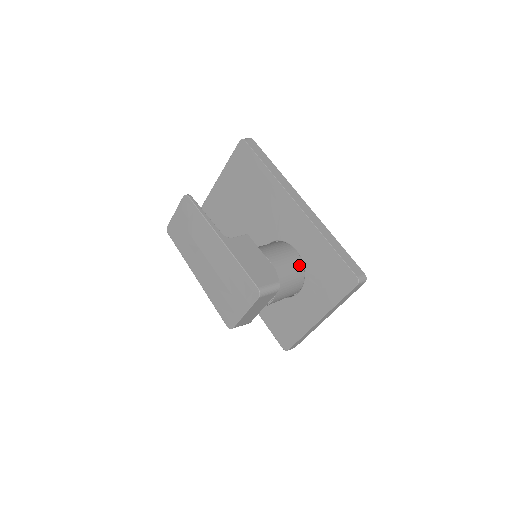
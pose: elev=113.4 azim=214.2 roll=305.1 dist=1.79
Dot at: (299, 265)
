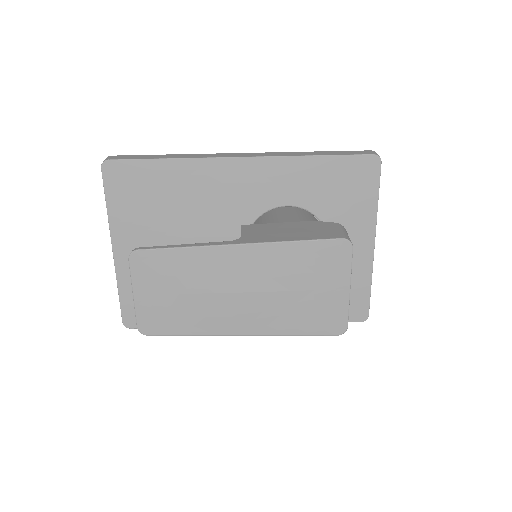
Dot at: (306, 214)
